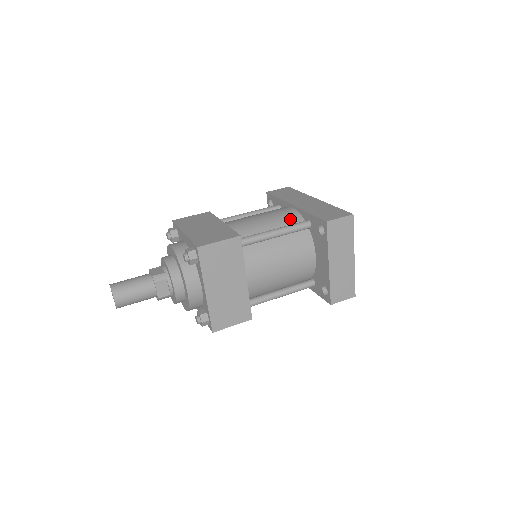
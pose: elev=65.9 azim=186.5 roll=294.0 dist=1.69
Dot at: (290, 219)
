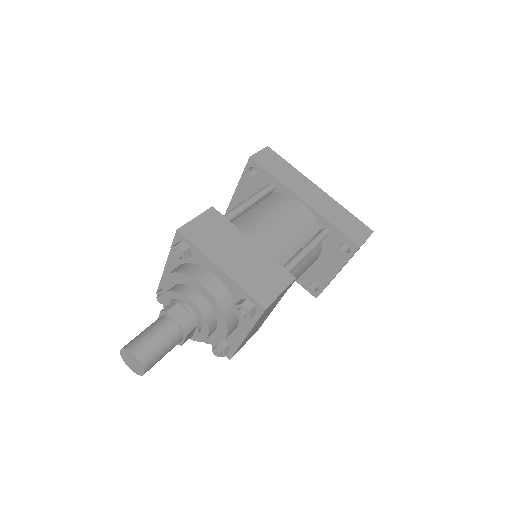
Dot at: (308, 226)
